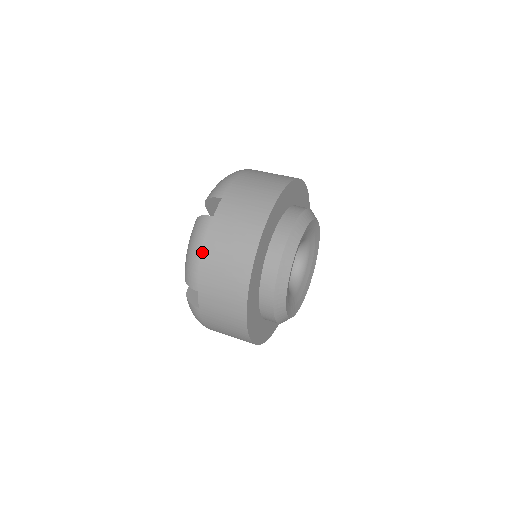
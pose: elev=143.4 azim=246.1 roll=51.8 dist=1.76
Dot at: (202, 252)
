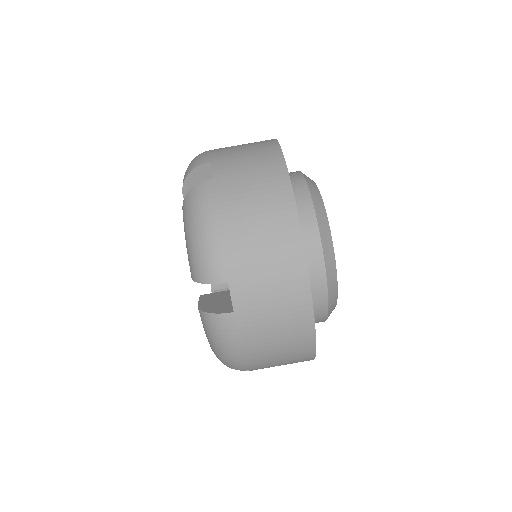
Dot at: occluded
